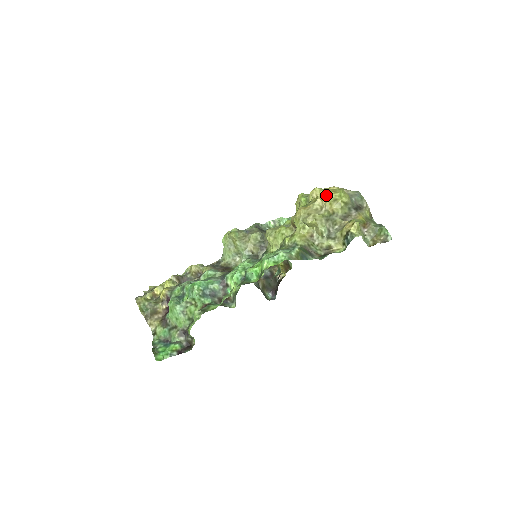
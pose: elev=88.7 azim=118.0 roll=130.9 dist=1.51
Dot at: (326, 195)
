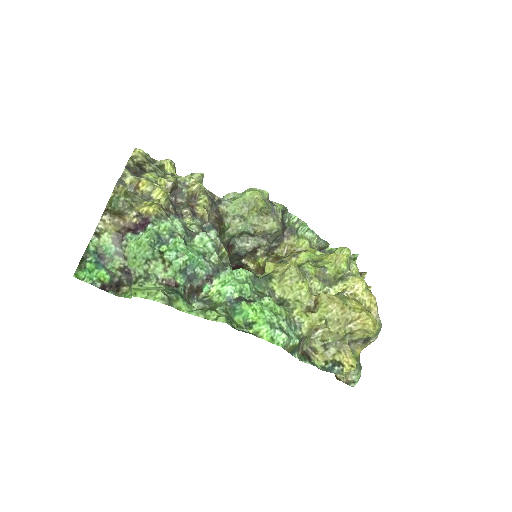
Dot at: (367, 322)
